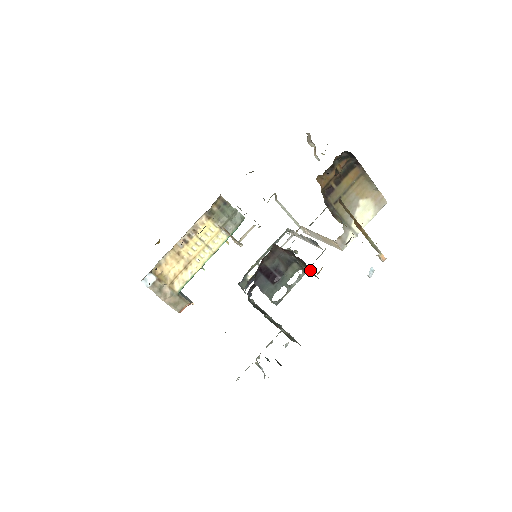
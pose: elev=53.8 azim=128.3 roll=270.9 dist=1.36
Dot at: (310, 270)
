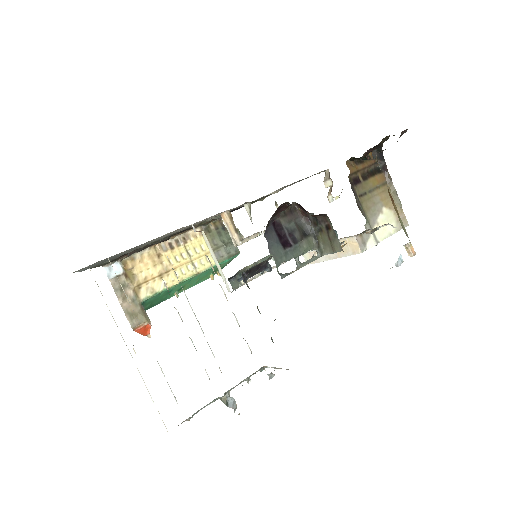
Dot at: (332, 237)
